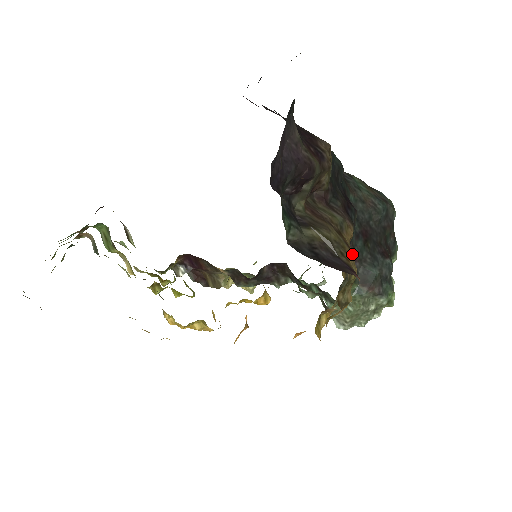
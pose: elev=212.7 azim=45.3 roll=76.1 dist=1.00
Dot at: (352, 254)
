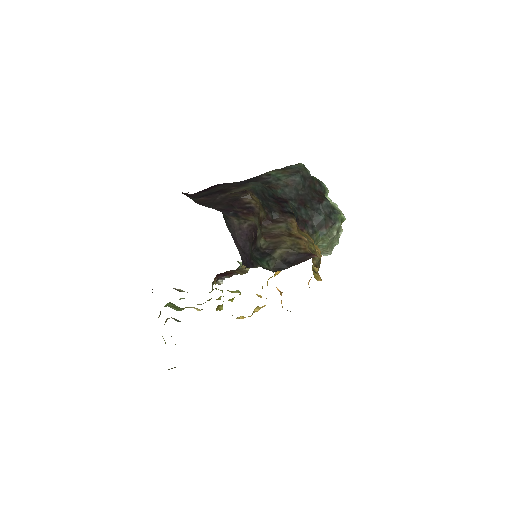
Dot at: (304, 241)
